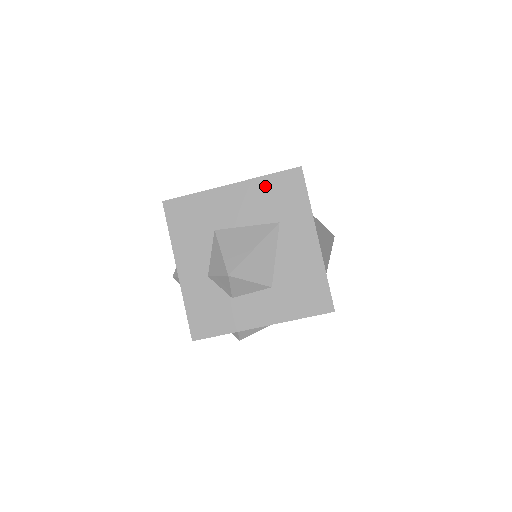
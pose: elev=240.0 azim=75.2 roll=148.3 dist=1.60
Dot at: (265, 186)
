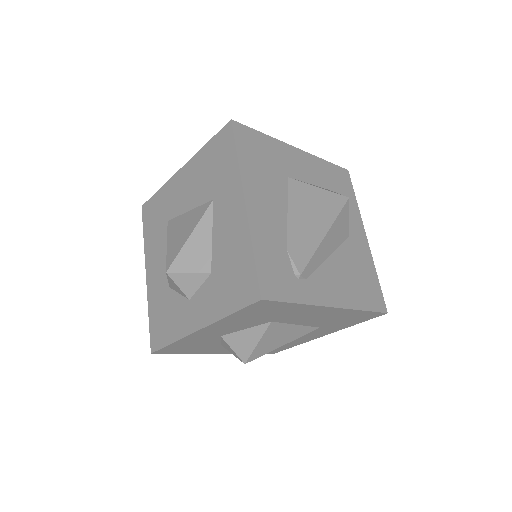
Dot at: (350, 314)
